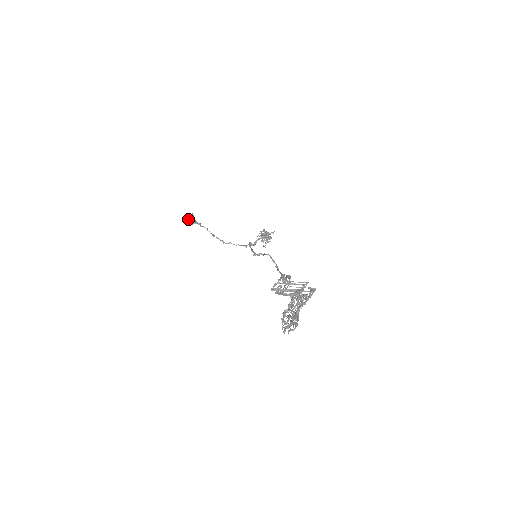
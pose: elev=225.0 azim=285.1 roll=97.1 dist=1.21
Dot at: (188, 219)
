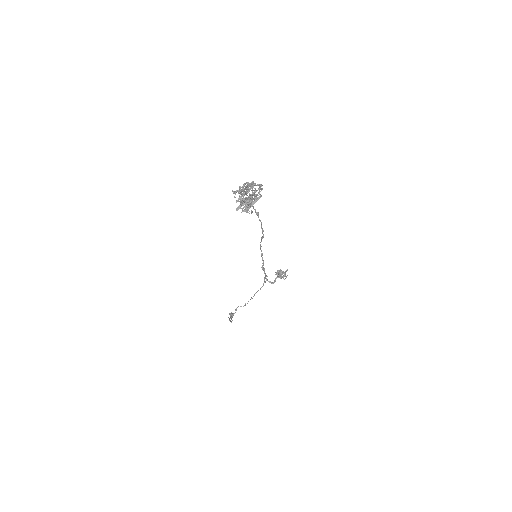
Dot at: (231, 321)
